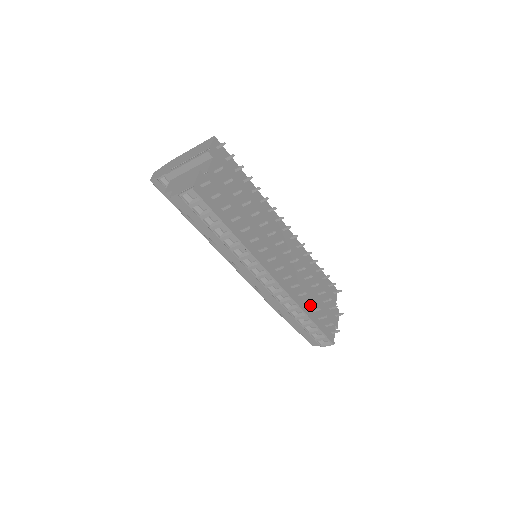
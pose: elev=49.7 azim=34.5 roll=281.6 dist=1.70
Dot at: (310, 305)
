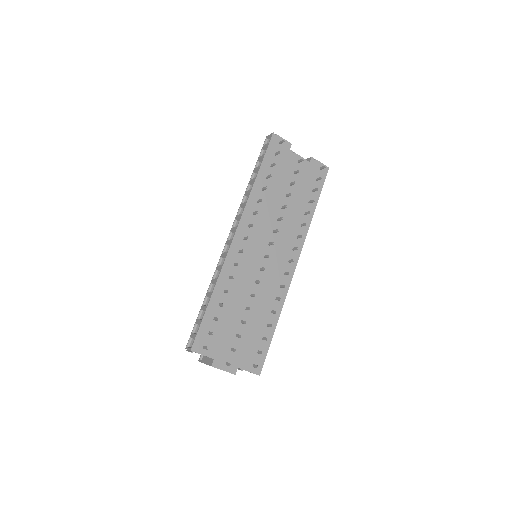
Dot at: (225, 302)
